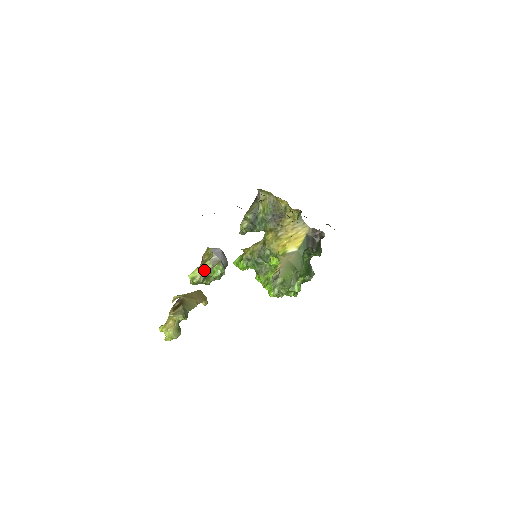
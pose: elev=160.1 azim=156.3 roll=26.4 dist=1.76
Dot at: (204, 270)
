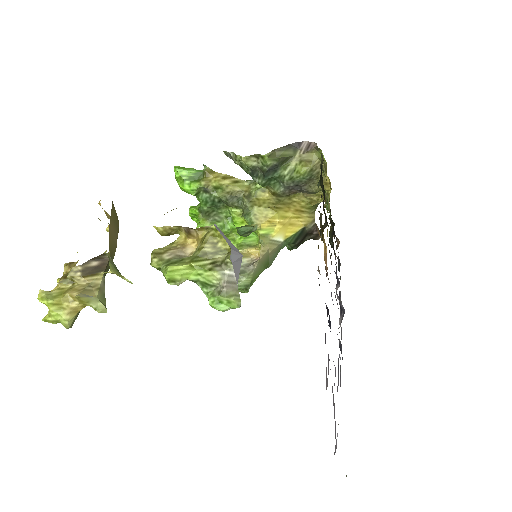
Dot at: (198, 276)
